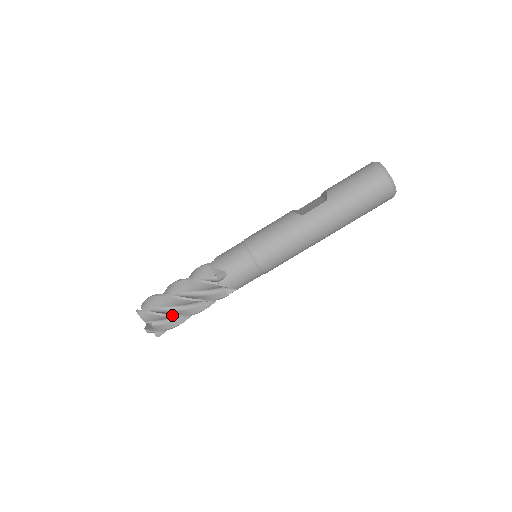
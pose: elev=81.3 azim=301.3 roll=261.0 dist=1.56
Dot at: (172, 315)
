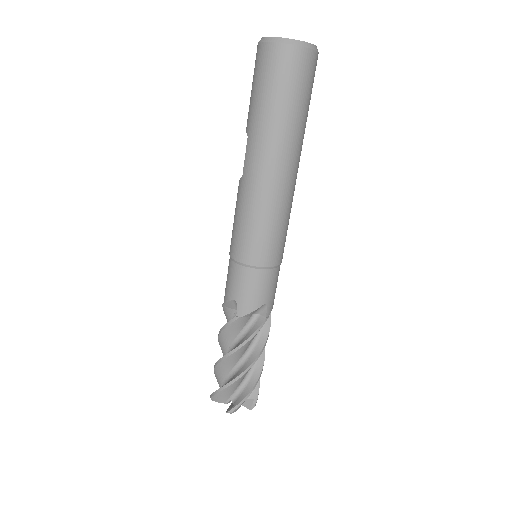
Dot at: (232, 381)
